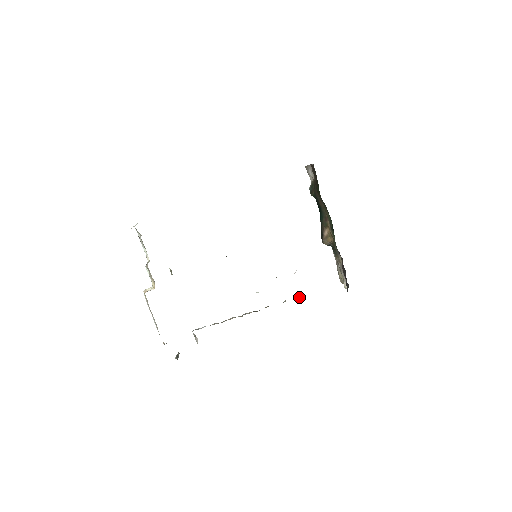
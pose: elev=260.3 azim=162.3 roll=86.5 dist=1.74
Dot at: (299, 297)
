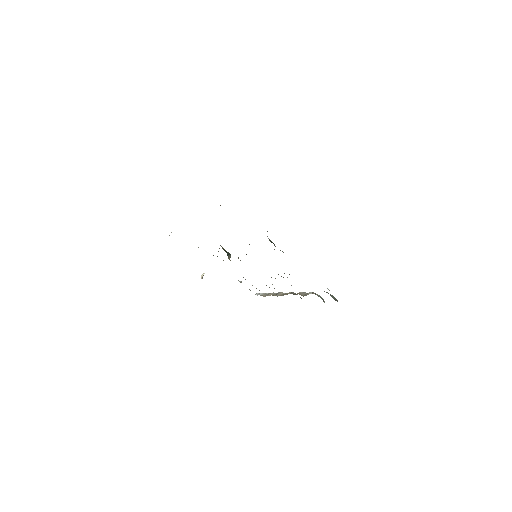
Dot at: (306, 294)
